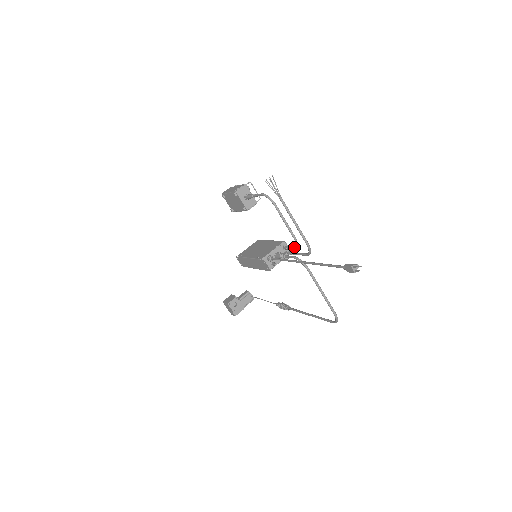
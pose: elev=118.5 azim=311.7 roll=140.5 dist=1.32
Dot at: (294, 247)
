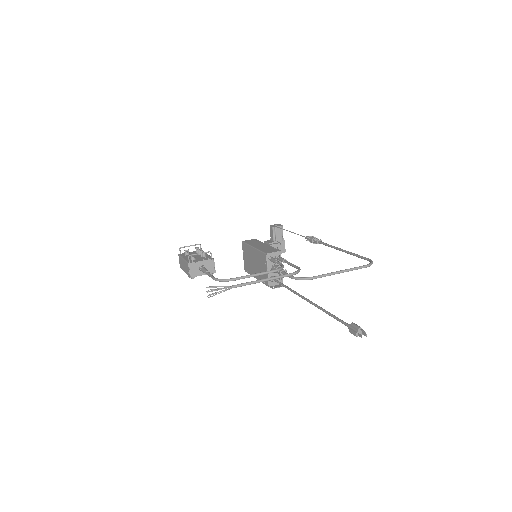
Dot at: occluded
